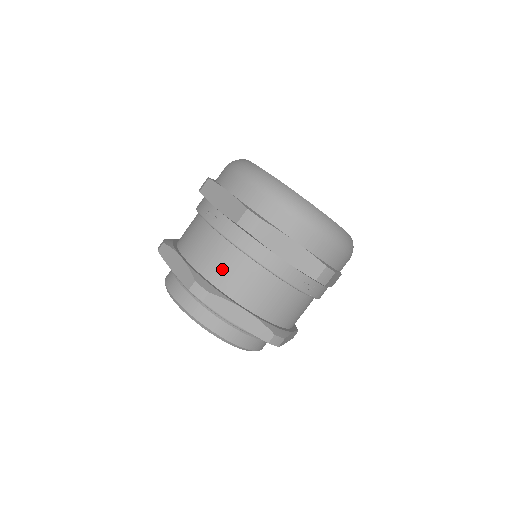
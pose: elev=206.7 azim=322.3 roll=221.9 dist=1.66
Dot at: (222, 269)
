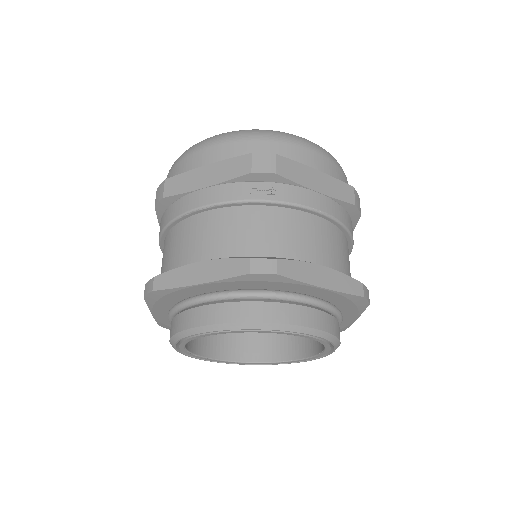
Dot at: (170, 256)
